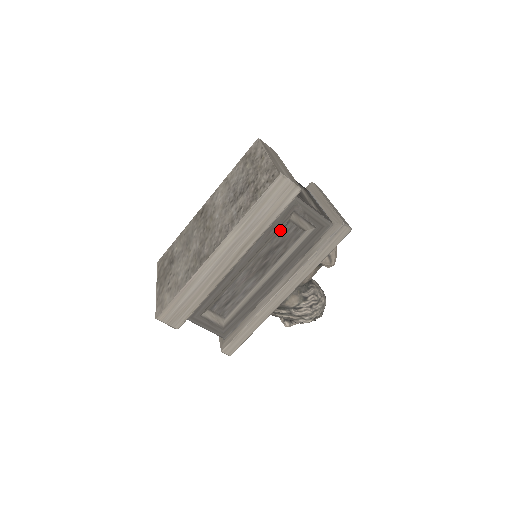
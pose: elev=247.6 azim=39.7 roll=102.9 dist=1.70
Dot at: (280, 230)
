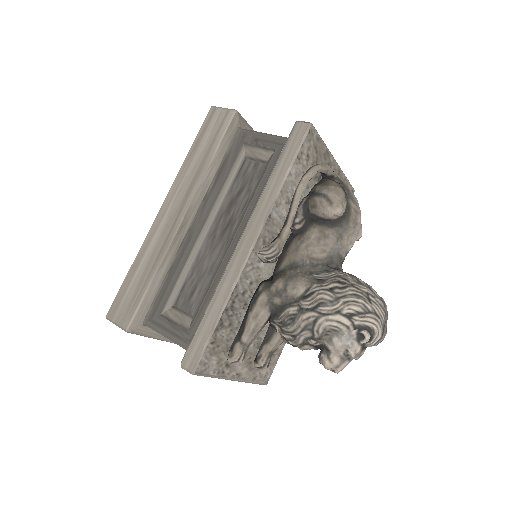
Dot at: (238, 173)
